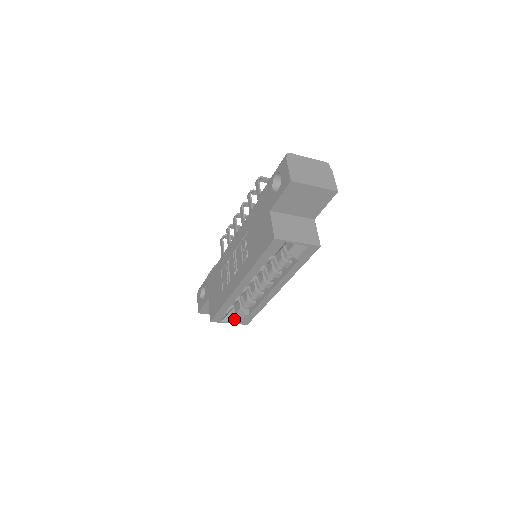
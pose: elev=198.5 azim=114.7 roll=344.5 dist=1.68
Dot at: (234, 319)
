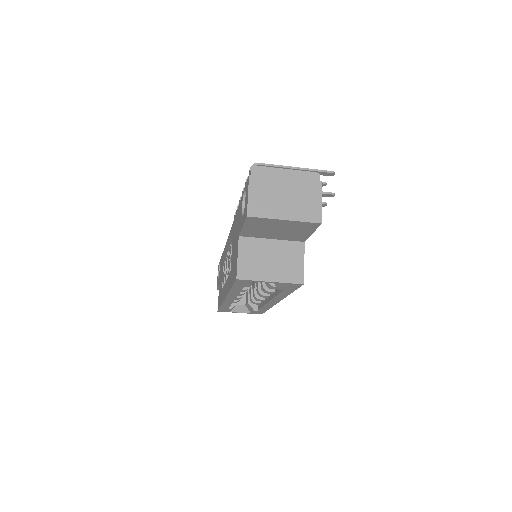
Dot at: (245, 309)
